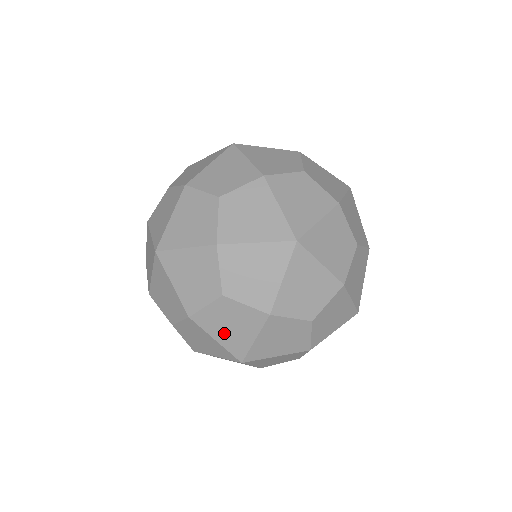
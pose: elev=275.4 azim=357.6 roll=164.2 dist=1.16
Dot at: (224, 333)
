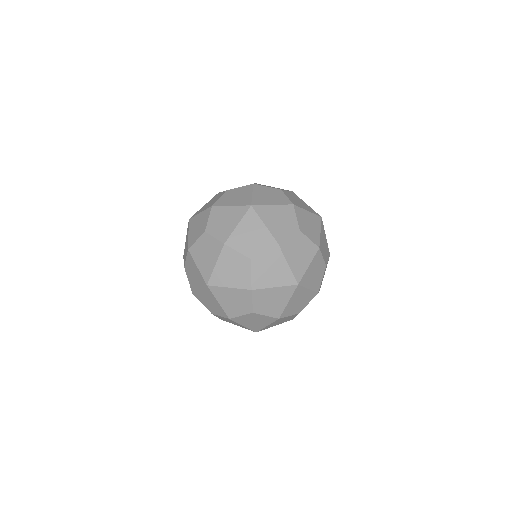
Dot at: (273, 278)
